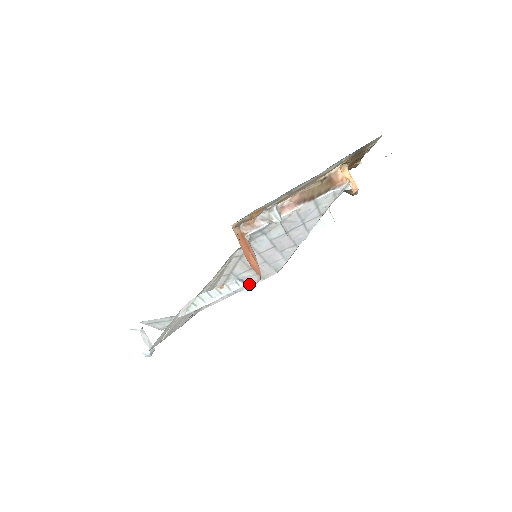
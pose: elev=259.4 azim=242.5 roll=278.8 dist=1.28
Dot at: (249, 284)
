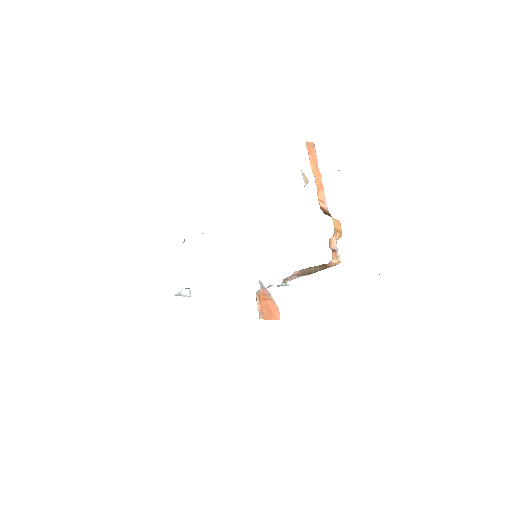
Dot at: occluded
